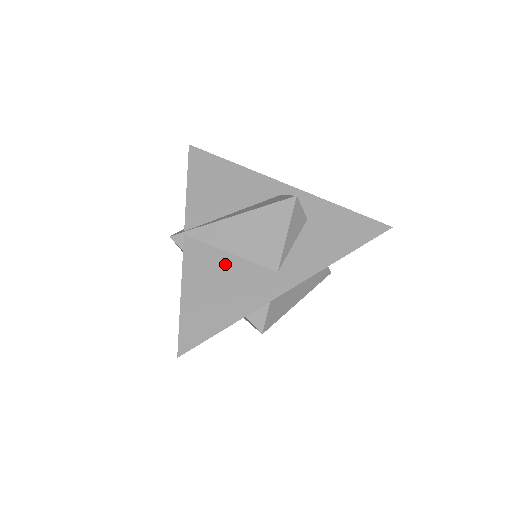
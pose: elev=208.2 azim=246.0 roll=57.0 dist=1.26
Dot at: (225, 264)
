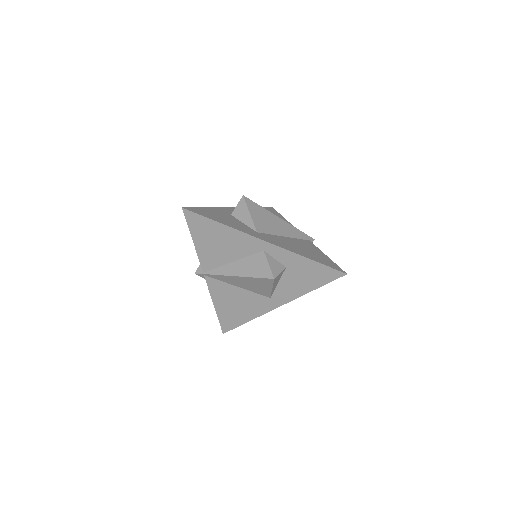
Dot at: (236, 293)
